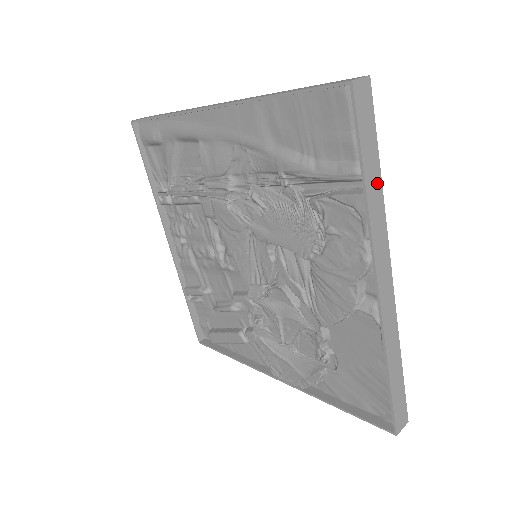
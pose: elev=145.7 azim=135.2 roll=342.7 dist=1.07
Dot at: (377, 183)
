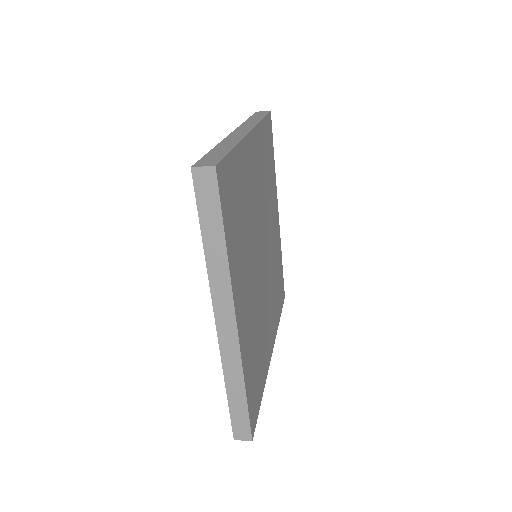
Dot at: (220, 249)
